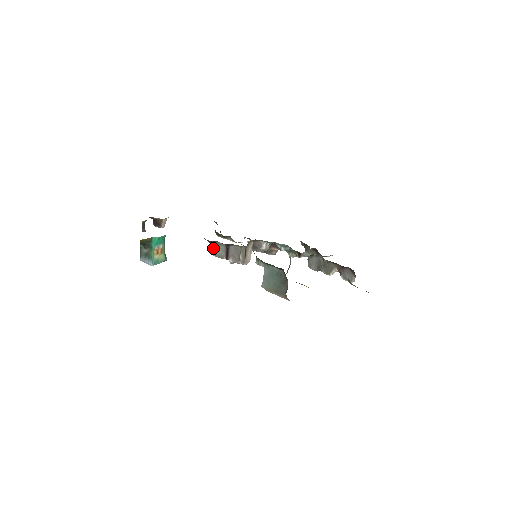
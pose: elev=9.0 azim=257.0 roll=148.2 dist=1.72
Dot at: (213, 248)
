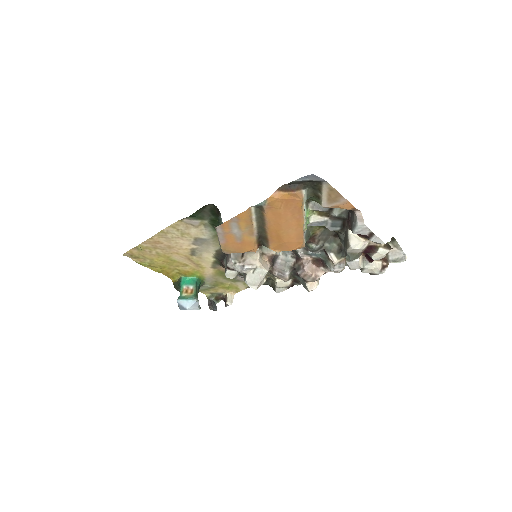
Dot at: occluded
